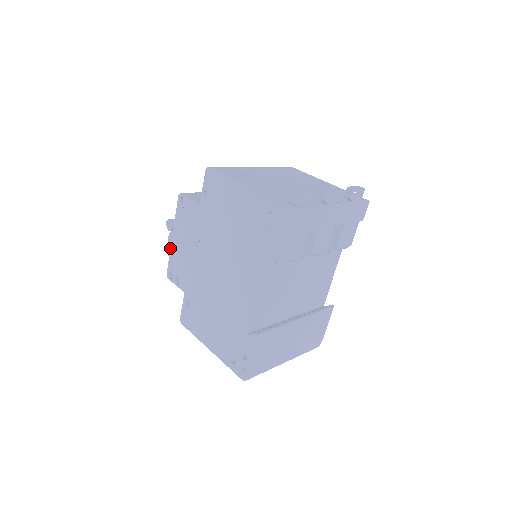
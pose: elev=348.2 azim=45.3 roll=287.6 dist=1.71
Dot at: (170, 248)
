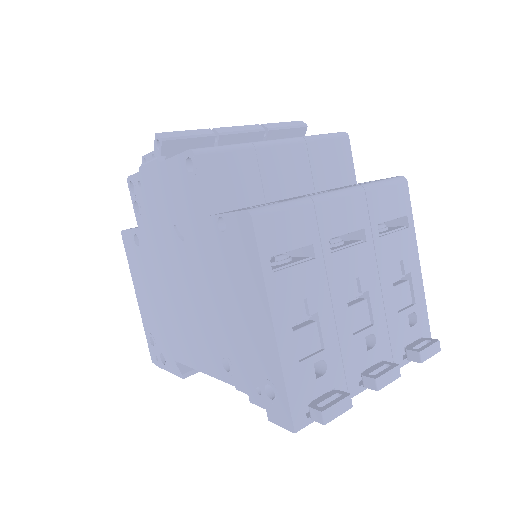
Dot at: (145, 168)
